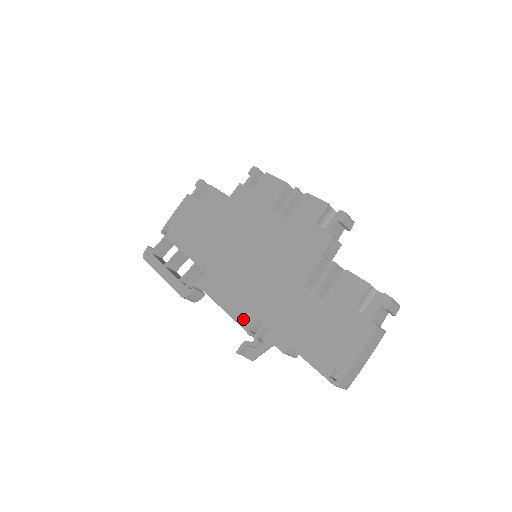
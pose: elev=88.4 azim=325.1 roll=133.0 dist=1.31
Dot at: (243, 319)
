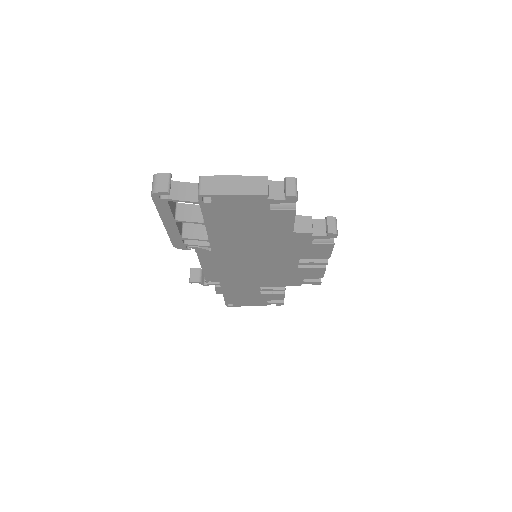
Dot at: (210, 278)
